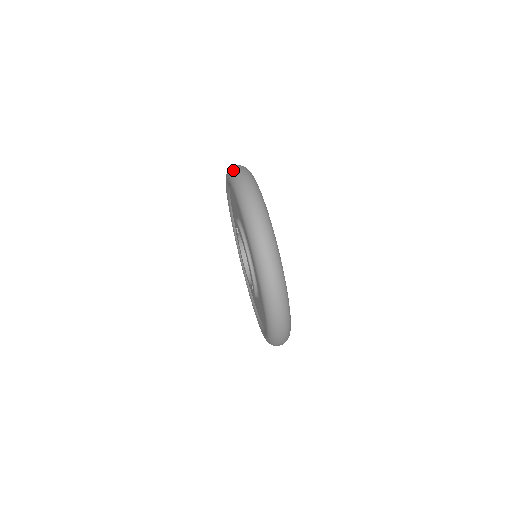
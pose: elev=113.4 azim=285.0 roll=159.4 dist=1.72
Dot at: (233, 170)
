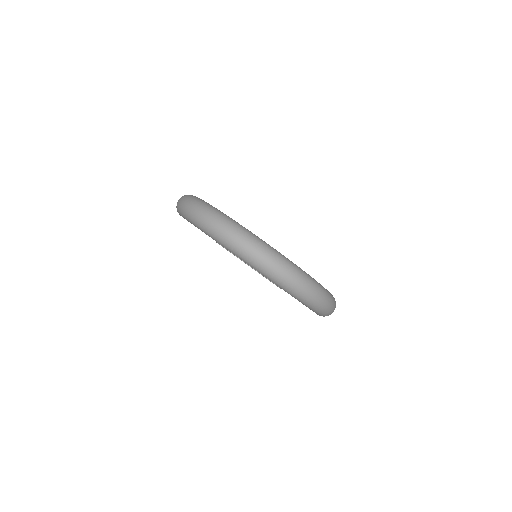
Dot at: occluded
